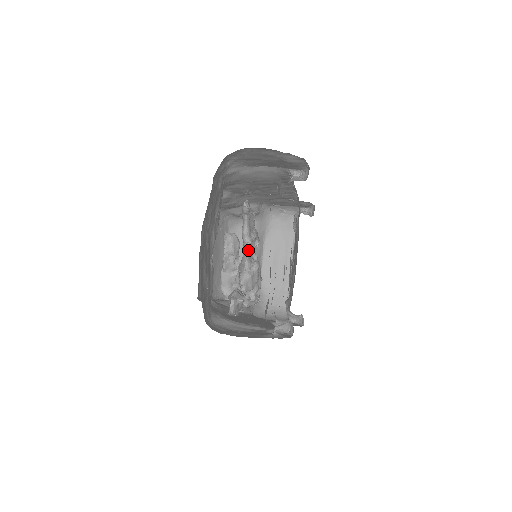
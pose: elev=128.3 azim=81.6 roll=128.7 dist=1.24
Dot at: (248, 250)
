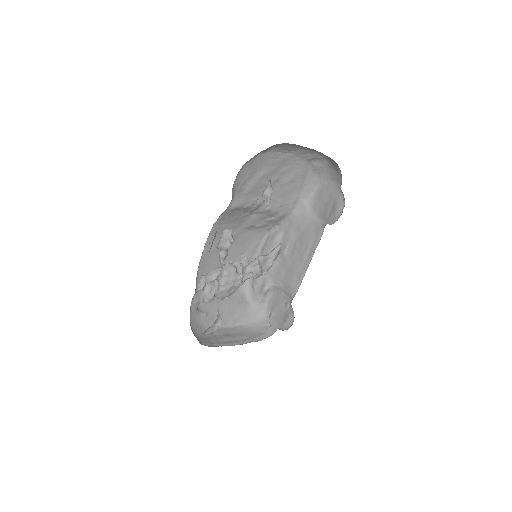
Dot at: (249, 267)
